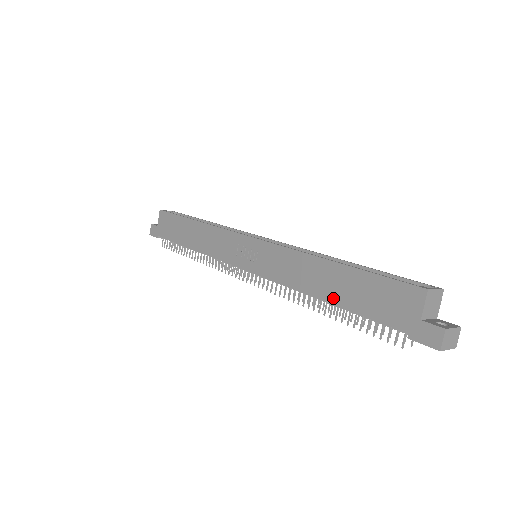
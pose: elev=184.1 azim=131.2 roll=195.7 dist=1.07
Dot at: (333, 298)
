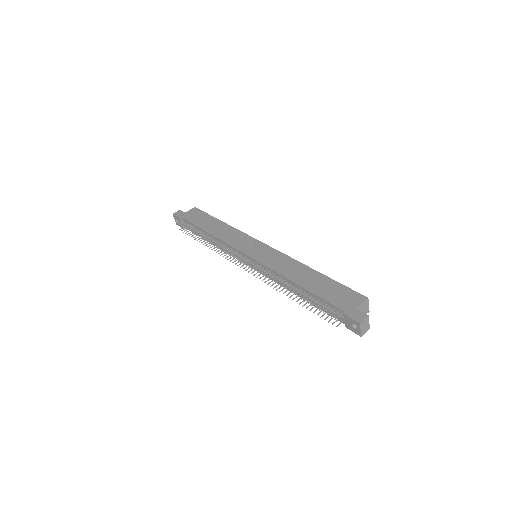
Dot at: (305, 285)
